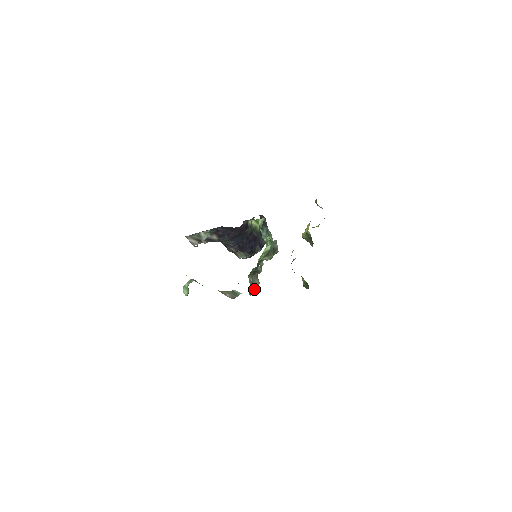
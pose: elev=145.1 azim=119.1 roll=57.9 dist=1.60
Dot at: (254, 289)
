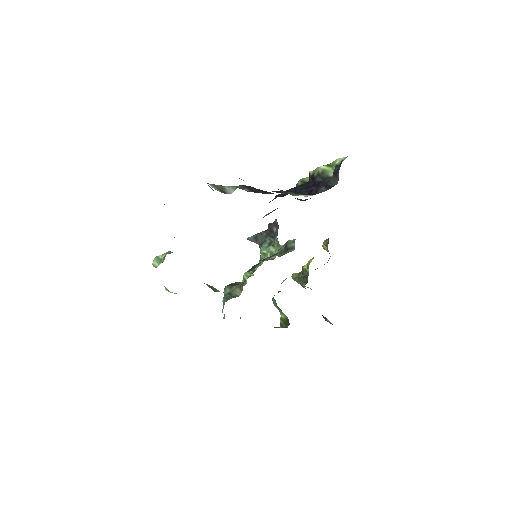
Dot at: (232, 297)
